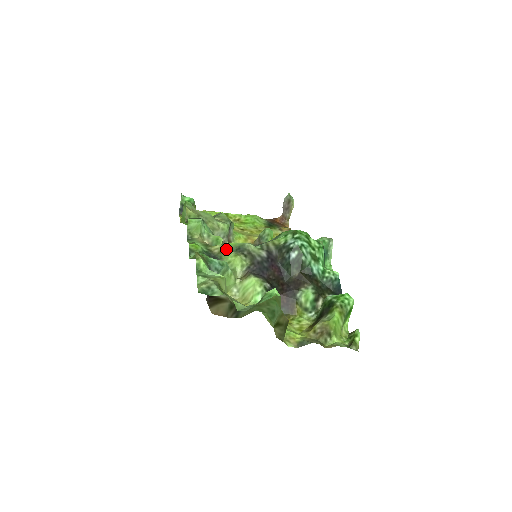
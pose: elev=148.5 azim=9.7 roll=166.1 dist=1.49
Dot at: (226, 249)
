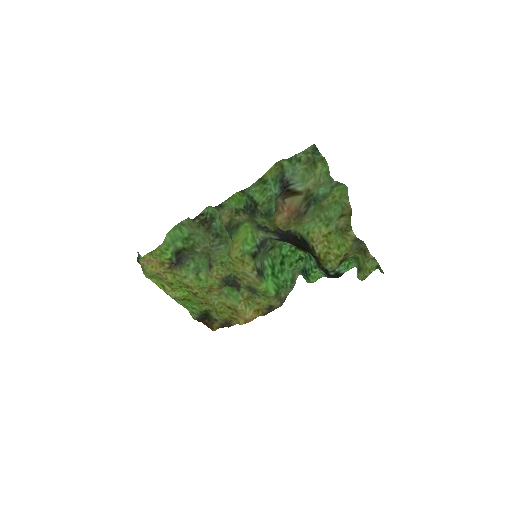
Dot at: (252, 220)
